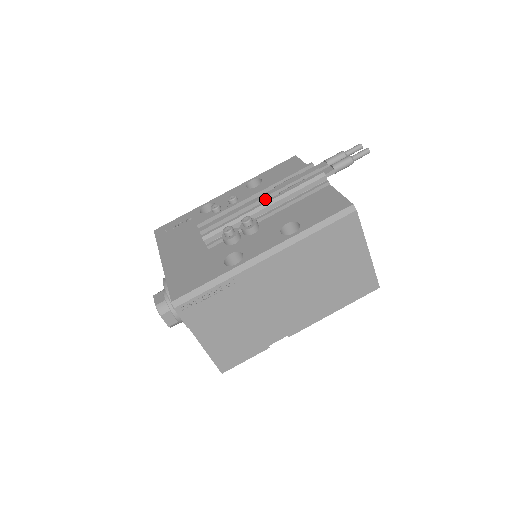
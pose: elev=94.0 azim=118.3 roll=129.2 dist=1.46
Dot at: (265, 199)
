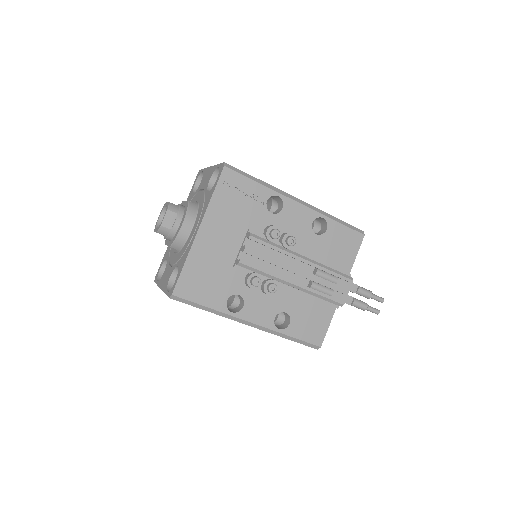
Dot at: occluded
